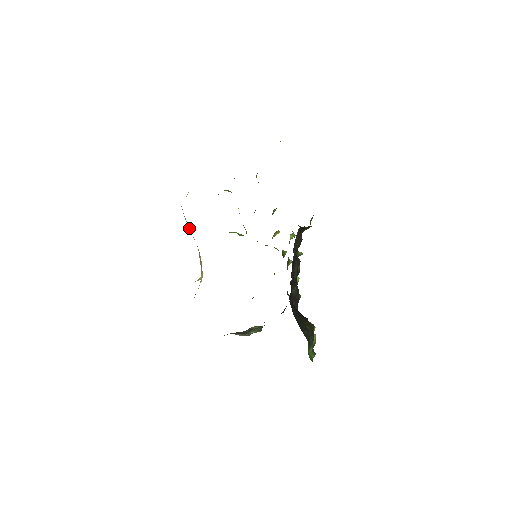
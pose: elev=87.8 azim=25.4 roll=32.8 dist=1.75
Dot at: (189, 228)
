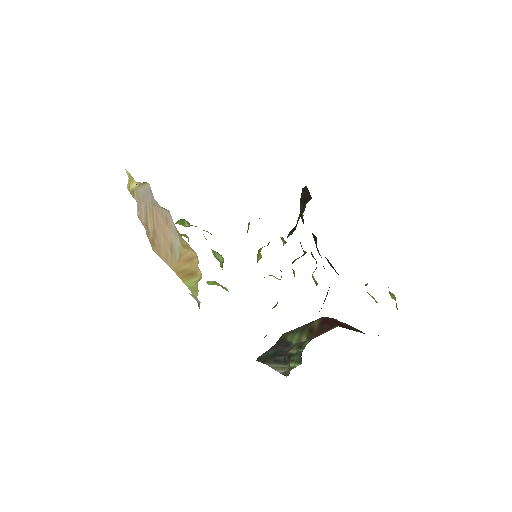
Dot at: (159, 227)
